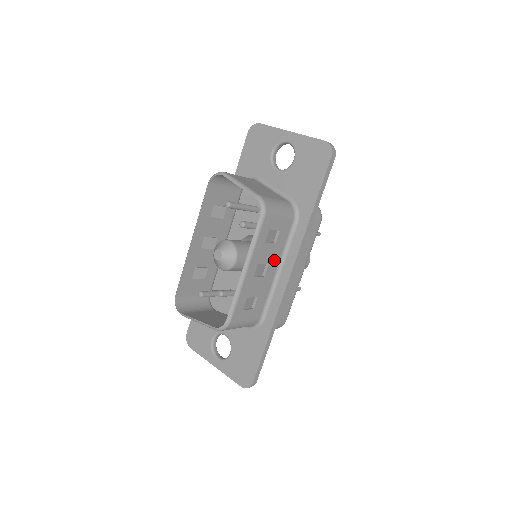
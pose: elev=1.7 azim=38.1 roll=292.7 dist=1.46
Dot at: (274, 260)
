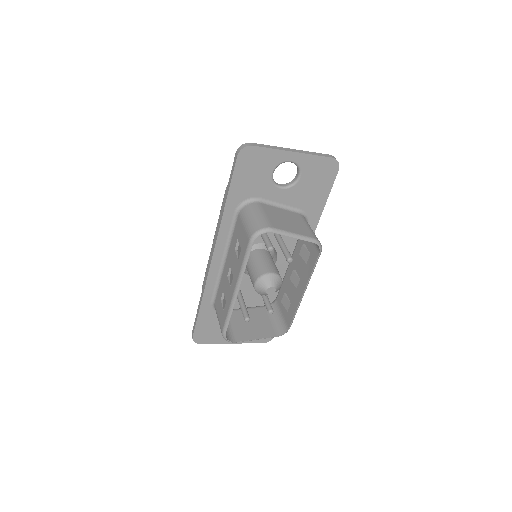
Dot at: occluded
